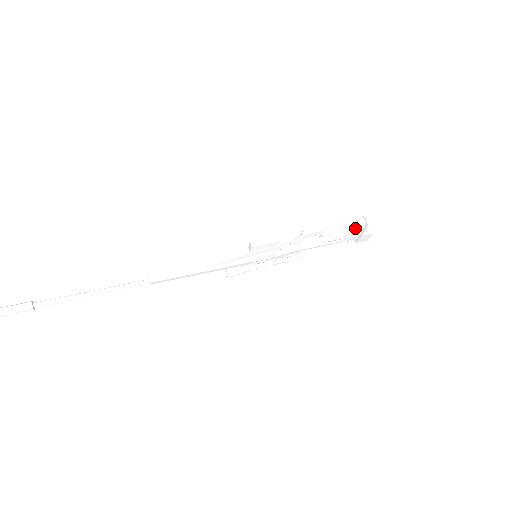
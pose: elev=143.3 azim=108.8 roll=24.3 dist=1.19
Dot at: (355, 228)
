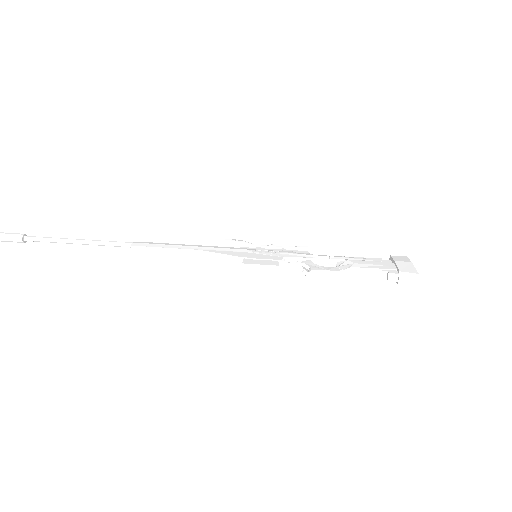
Dot at: (382, 277)
